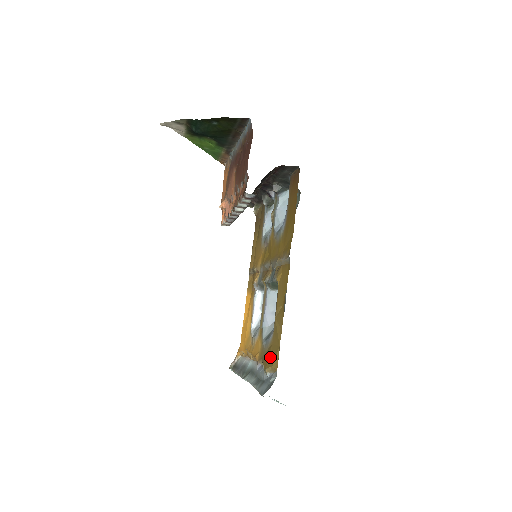
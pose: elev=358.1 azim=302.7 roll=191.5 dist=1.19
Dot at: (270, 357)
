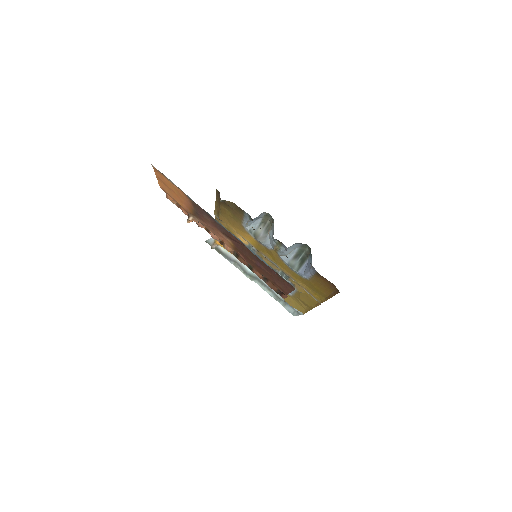
Dot at: (293, 304)
